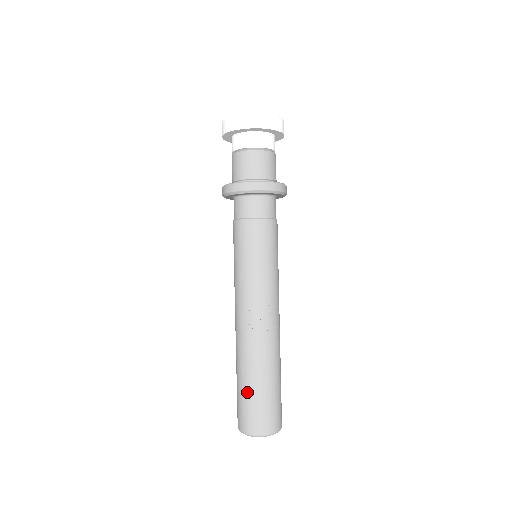
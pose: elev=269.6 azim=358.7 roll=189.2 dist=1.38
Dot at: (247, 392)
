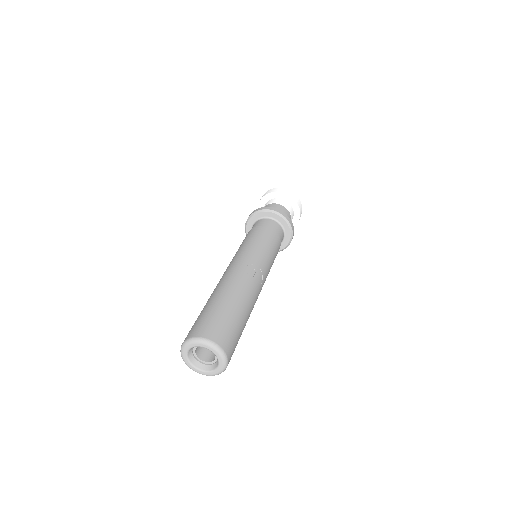
Dot at: (220, 309)
